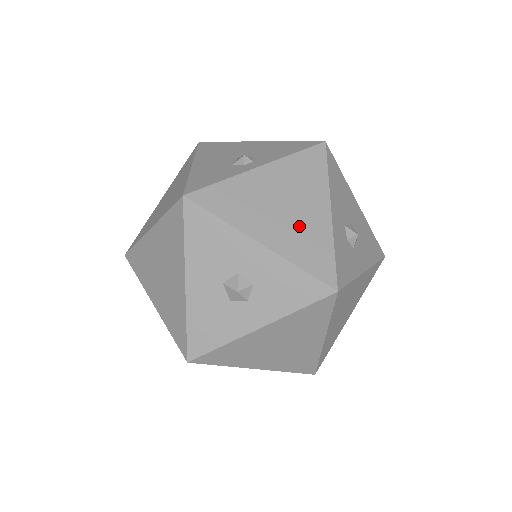
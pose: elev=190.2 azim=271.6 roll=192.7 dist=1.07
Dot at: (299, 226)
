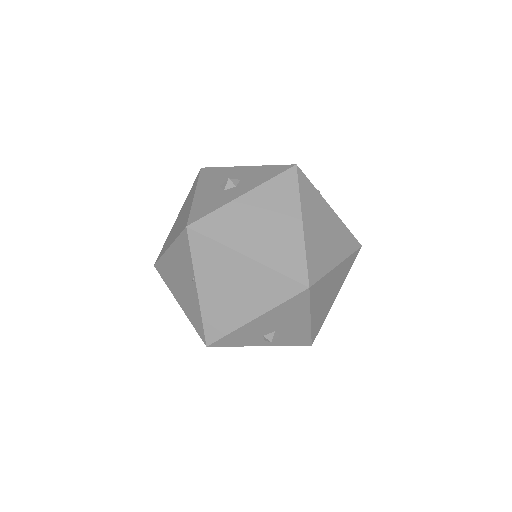
Dot at: occluded
